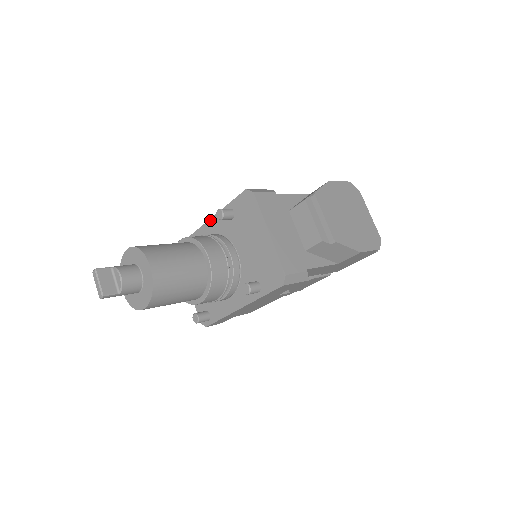
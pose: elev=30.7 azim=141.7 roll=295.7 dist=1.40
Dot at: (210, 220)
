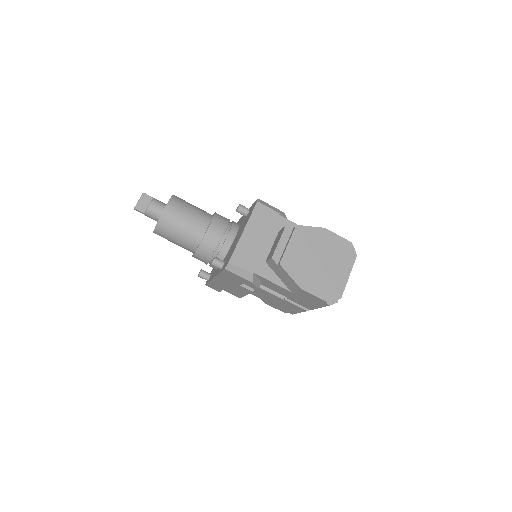
Dot at: occluded
